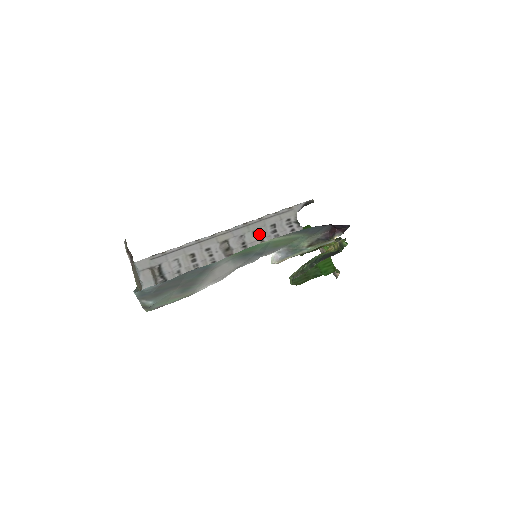
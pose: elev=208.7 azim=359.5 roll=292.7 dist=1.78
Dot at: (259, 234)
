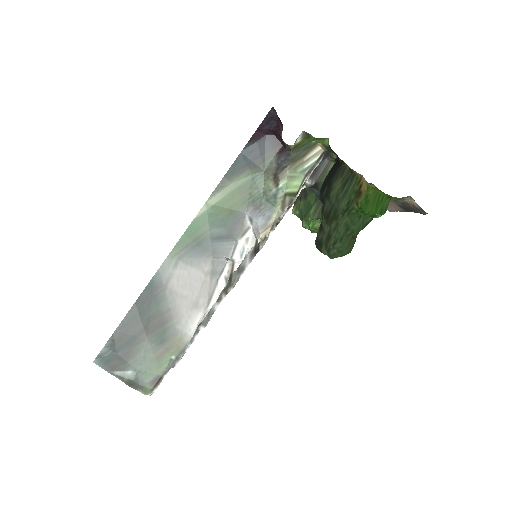
Dot at: occluded
